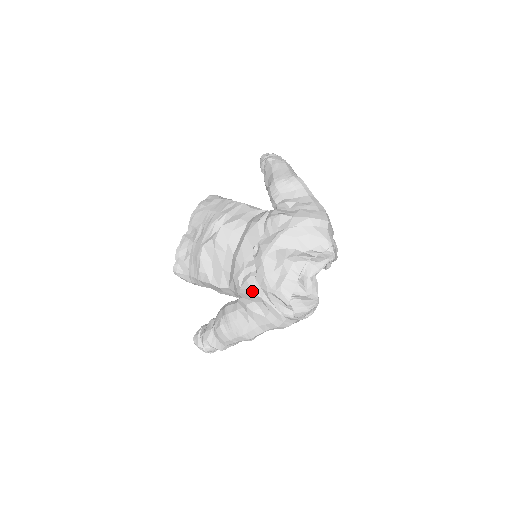
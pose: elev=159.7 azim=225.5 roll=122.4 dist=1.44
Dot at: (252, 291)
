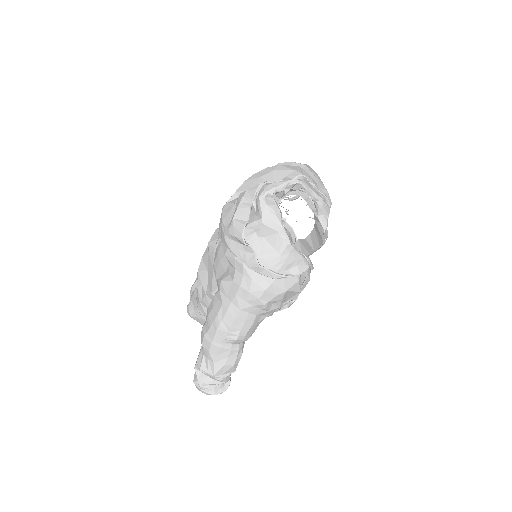
Dot at: (218, 254)
